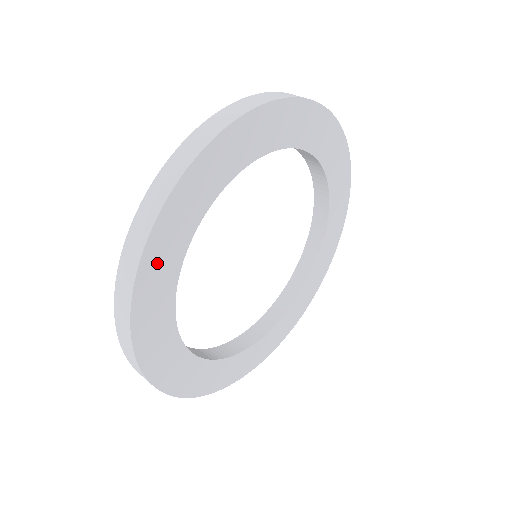
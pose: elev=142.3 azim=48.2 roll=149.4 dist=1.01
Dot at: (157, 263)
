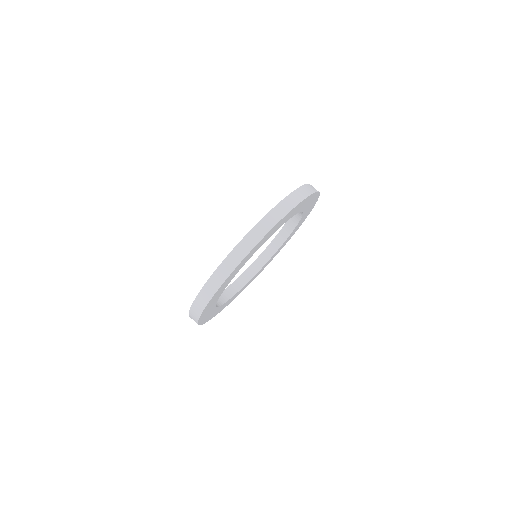
Dot at: occluded
